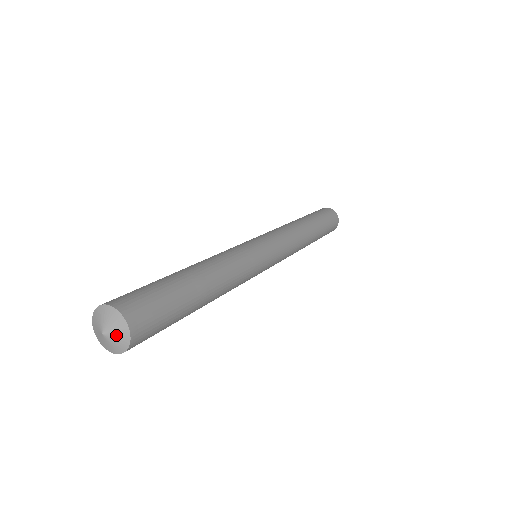
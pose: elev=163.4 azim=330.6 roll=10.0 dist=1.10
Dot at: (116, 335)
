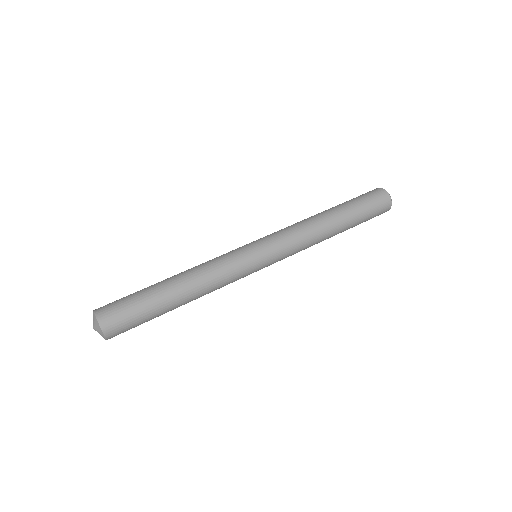
Dot at: (100, 334)
